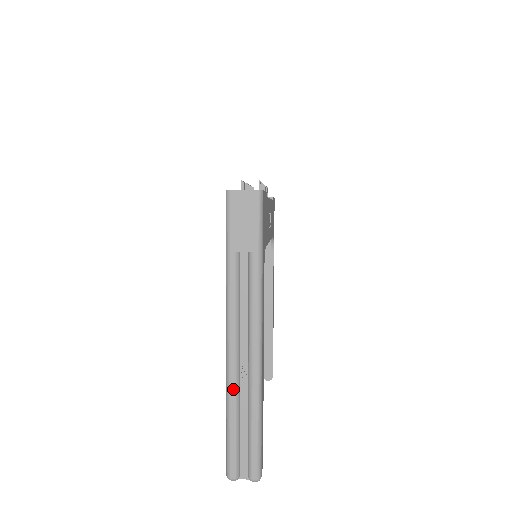
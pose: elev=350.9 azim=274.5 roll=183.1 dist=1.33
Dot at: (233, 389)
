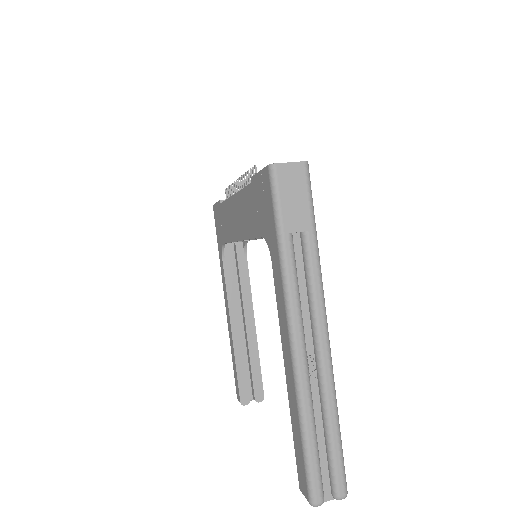
Dot at: (306, 394)
